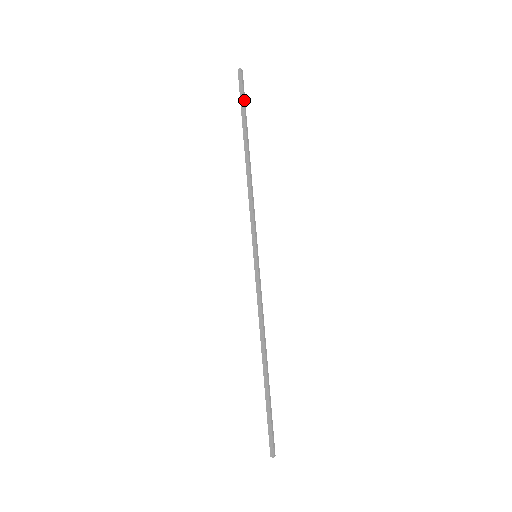
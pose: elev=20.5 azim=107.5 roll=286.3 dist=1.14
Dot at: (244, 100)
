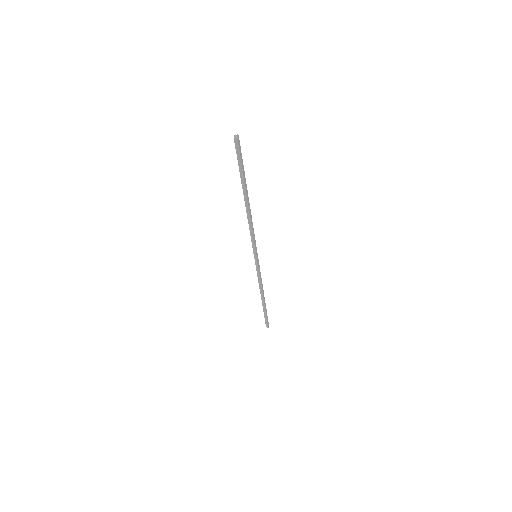
Dot at: (242, 162)
